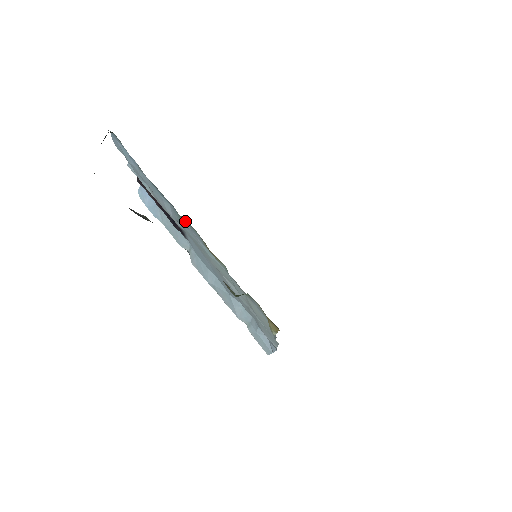
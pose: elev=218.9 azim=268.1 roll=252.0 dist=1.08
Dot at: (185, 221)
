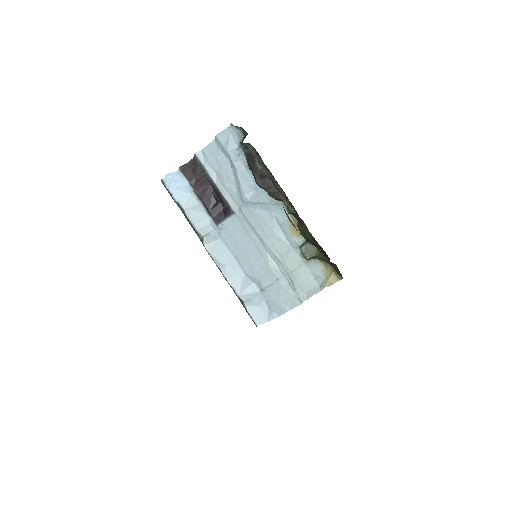
Dot at: (277, 204)
